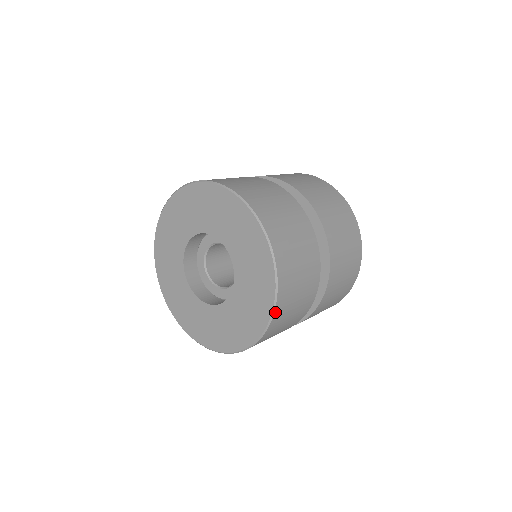
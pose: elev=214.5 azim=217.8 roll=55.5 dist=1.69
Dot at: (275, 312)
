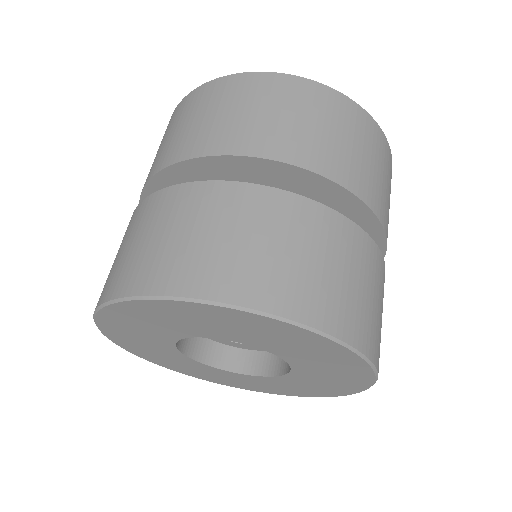
Dot at: occluded
